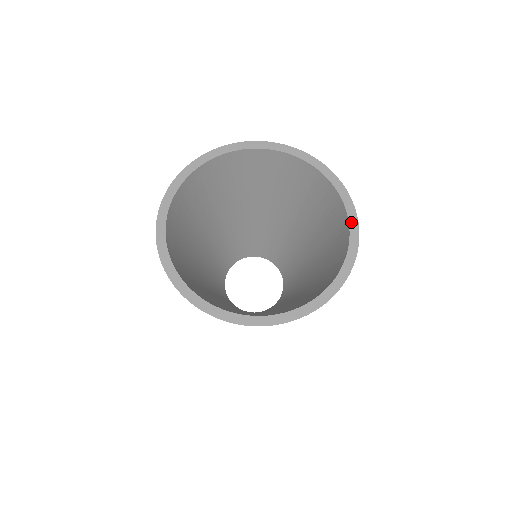
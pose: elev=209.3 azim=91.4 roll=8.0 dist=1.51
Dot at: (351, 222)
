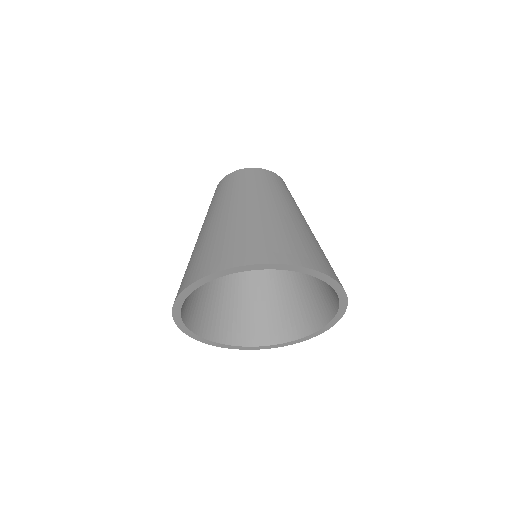
Dot at: (340, 311)
